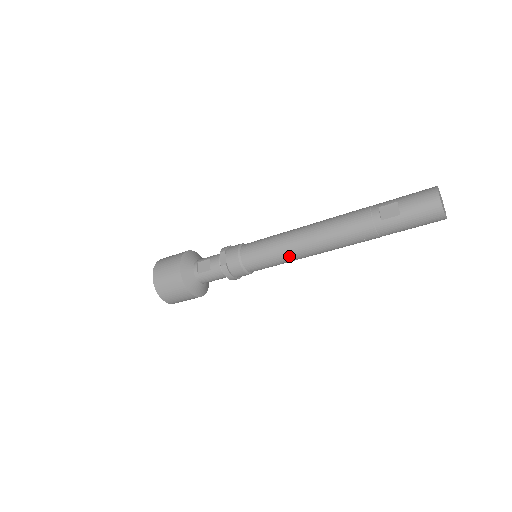
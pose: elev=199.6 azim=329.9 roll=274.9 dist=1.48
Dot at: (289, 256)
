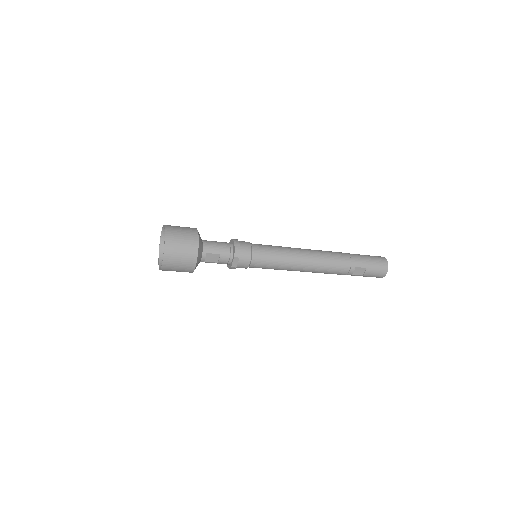
Dot at: occluded
